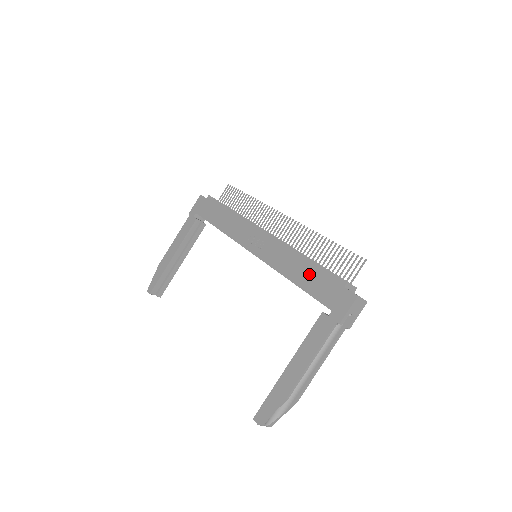
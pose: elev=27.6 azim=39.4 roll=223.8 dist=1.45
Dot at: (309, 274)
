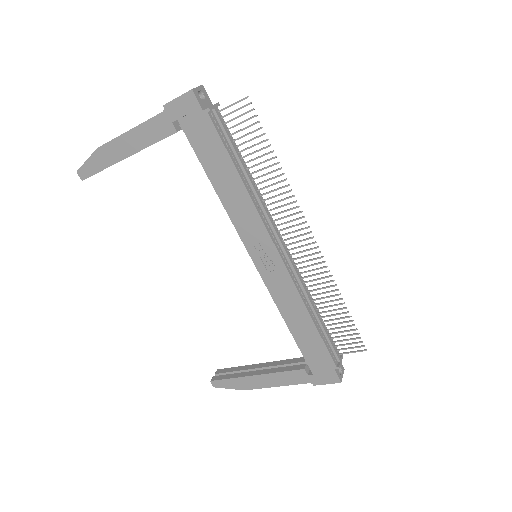
Dot at: (309, 337)
